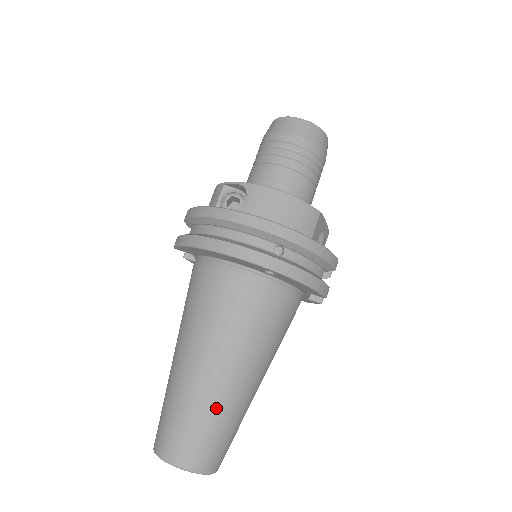
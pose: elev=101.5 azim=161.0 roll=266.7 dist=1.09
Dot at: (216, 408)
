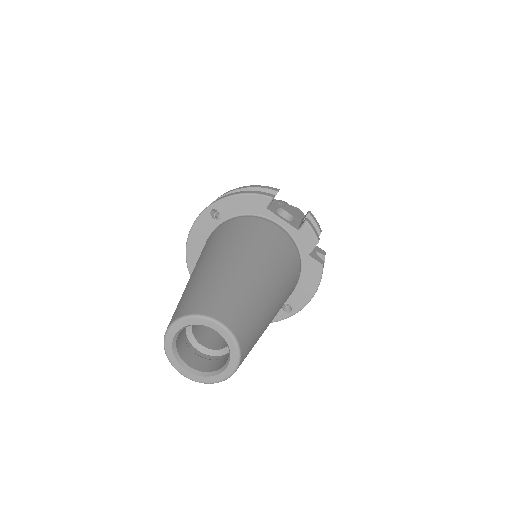
Dot at: (196, 280)
